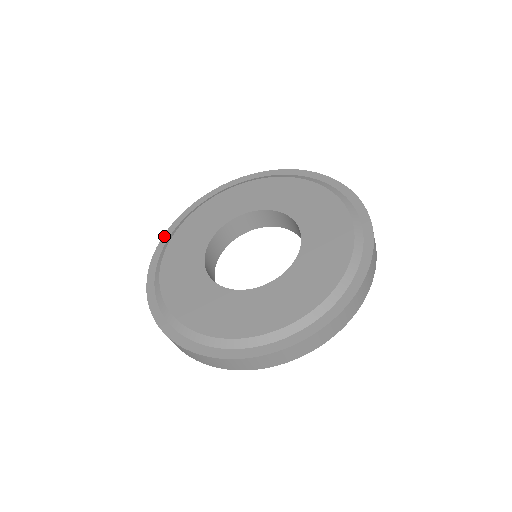
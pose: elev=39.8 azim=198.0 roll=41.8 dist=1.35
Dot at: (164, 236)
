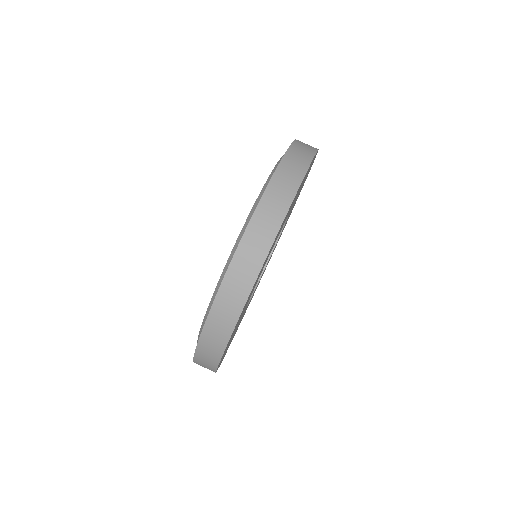
Dot at: occluded
